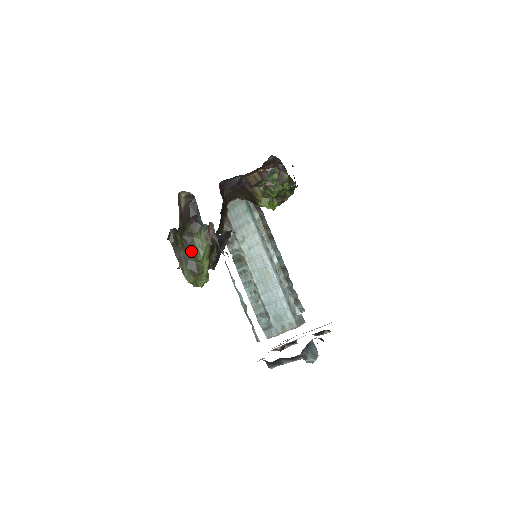
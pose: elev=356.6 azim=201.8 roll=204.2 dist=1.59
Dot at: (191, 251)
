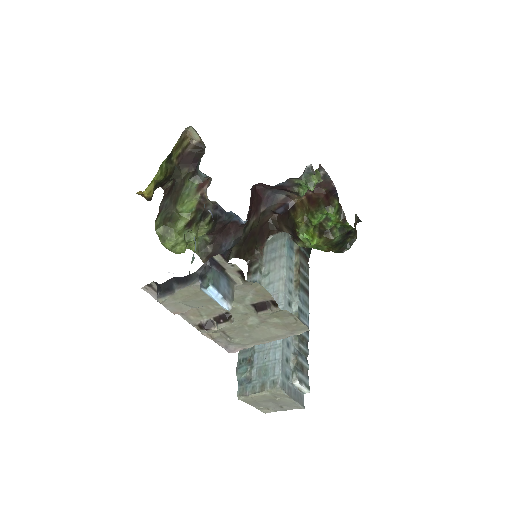
Dot at: (175, 198)
